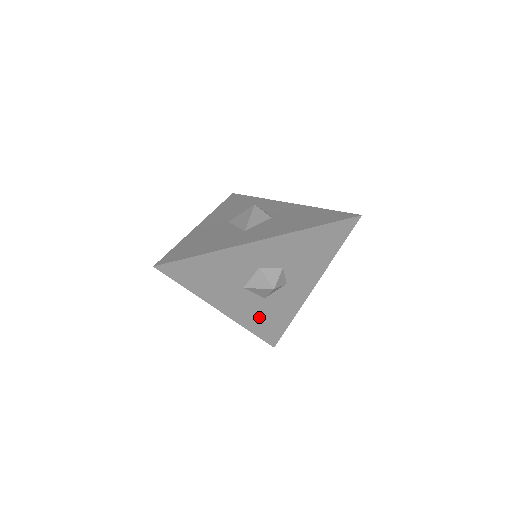
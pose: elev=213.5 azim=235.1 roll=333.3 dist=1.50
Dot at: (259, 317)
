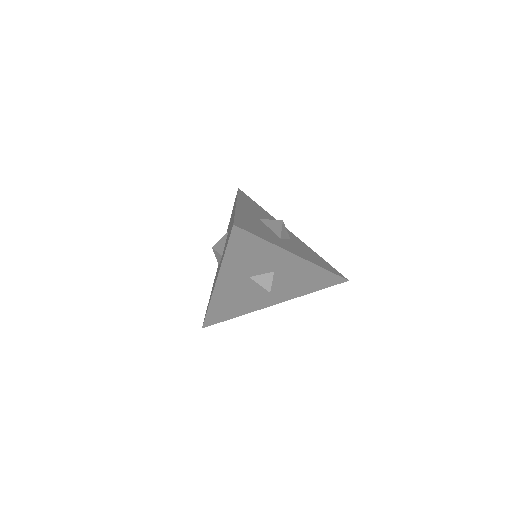
Dot at: (227, 302)
